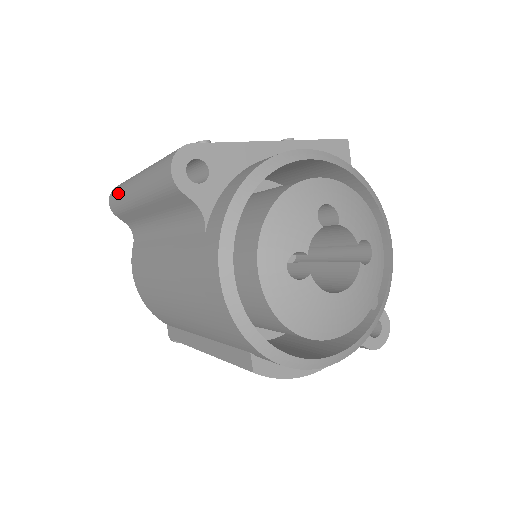
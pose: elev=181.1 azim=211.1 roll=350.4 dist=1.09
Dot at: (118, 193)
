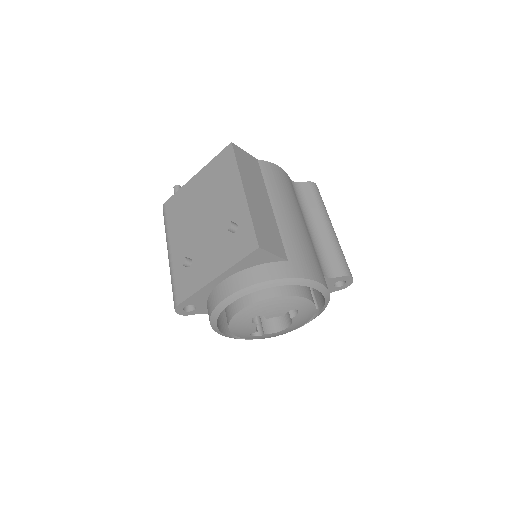
Dot at: occluded
